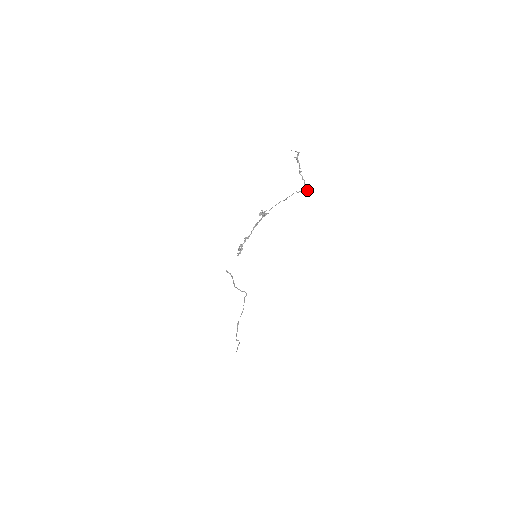
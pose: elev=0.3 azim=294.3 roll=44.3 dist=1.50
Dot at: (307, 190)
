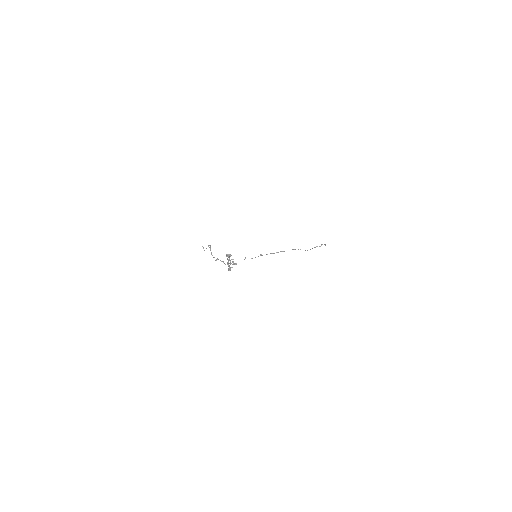
Dot at: occluded
